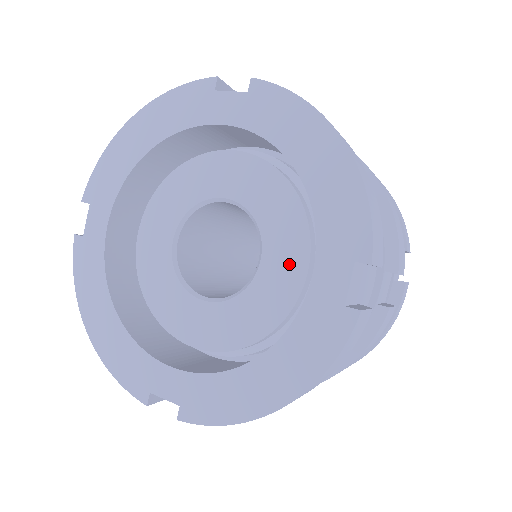
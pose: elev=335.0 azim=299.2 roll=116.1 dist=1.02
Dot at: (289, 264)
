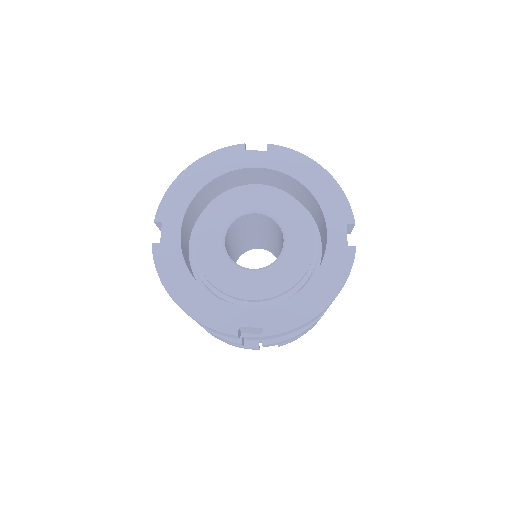
Dot at: (304, 239)
